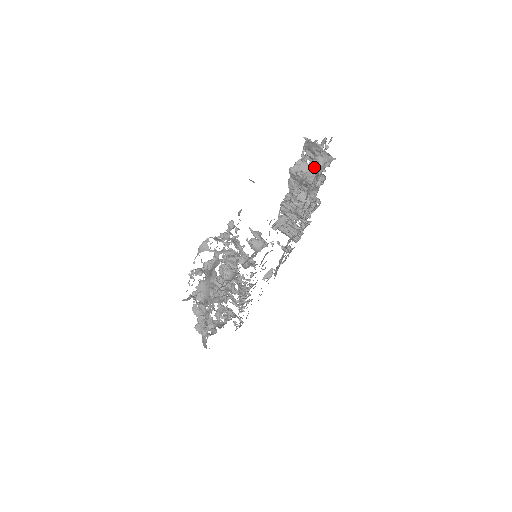
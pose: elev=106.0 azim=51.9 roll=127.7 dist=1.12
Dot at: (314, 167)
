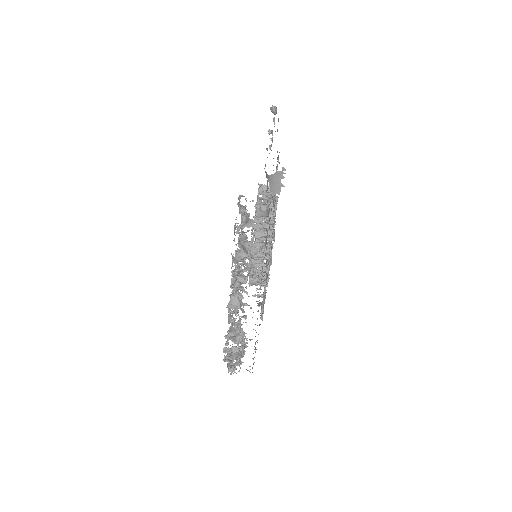
Dot at: (269, 195)
